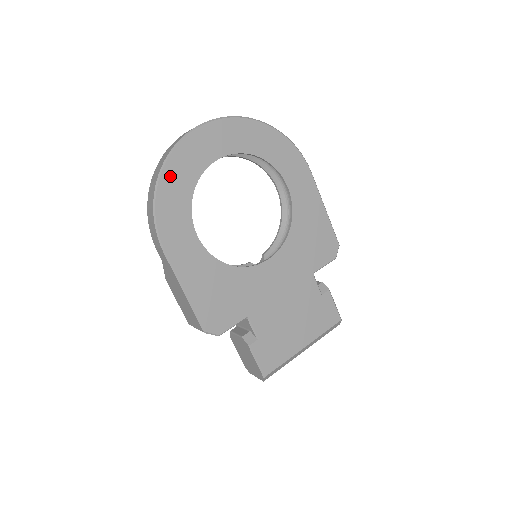
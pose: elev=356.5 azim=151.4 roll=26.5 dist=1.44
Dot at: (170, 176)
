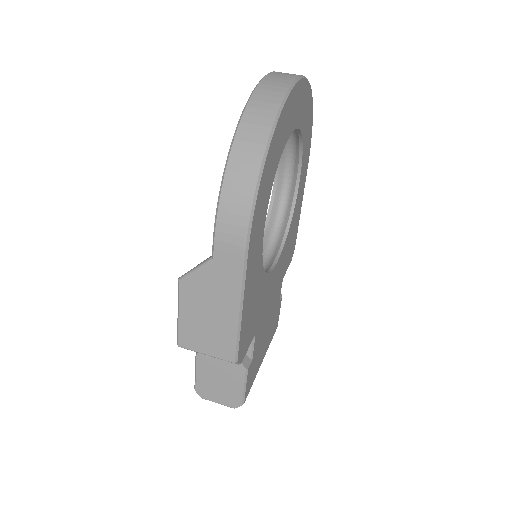
Dot at: (274, 142)
